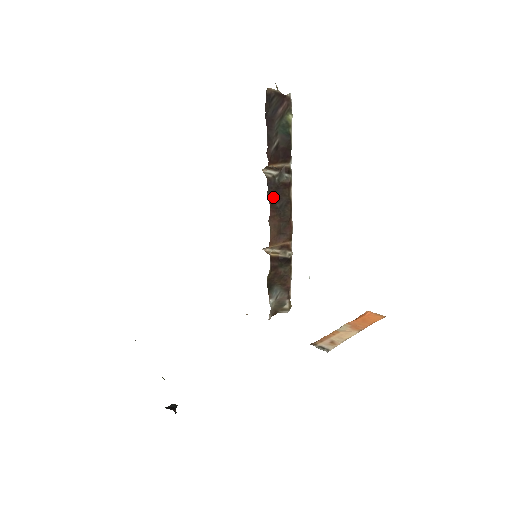
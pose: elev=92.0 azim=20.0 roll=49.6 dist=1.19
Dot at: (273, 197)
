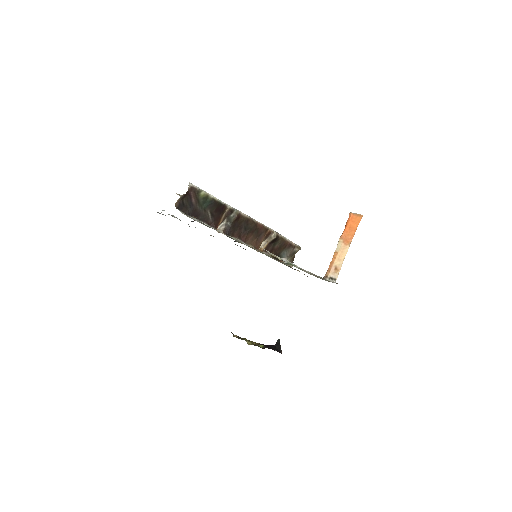
Dot at: (236, 232)
